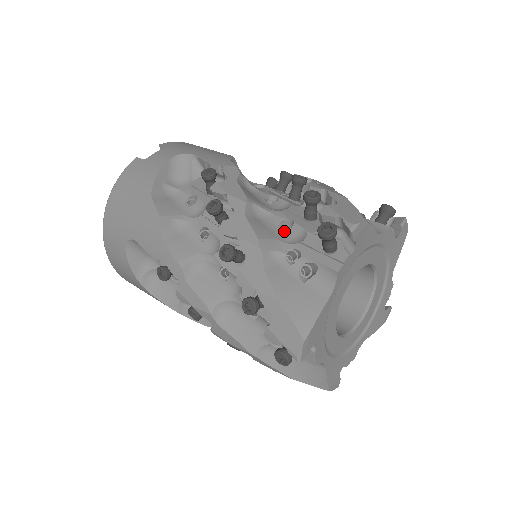
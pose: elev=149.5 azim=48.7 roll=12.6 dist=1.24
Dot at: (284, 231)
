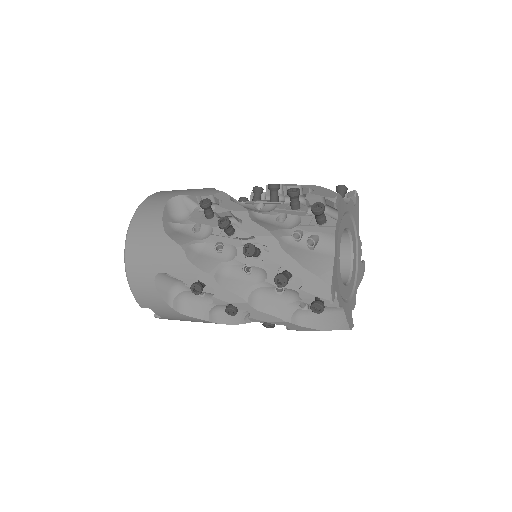
Dot at: occluded
